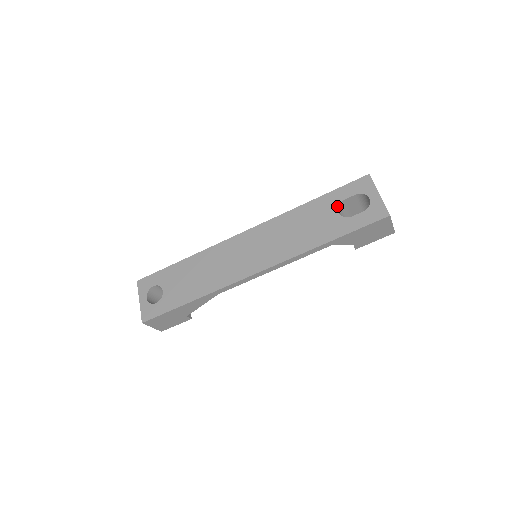
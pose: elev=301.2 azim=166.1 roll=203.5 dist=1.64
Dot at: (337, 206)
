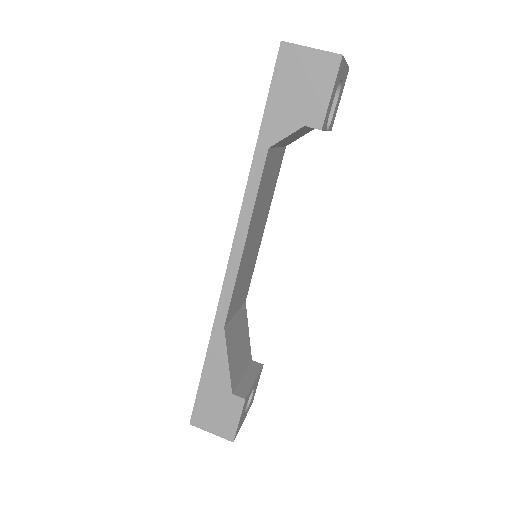
Dot at: occluded
